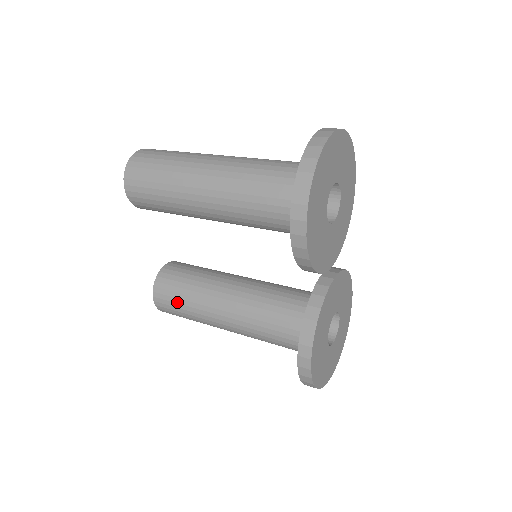
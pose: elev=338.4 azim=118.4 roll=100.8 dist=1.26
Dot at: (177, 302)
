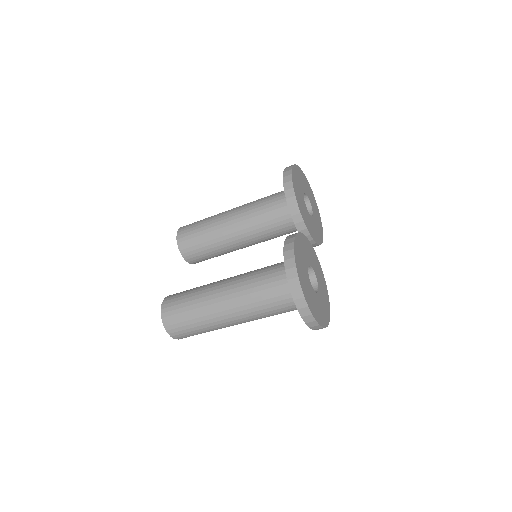
Dot at: (184, 295)
